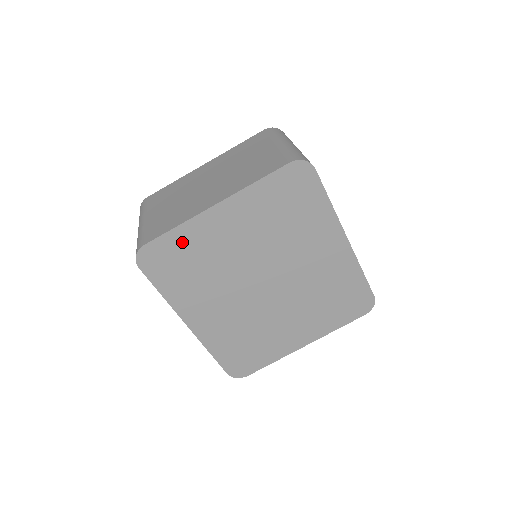
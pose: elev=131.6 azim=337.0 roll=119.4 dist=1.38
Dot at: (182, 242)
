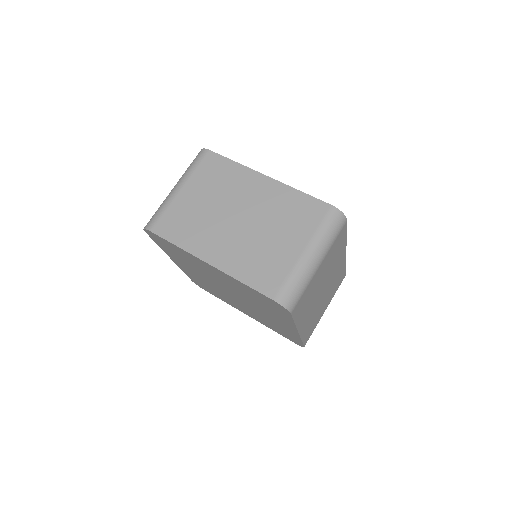
Dot at: (178, 250)
